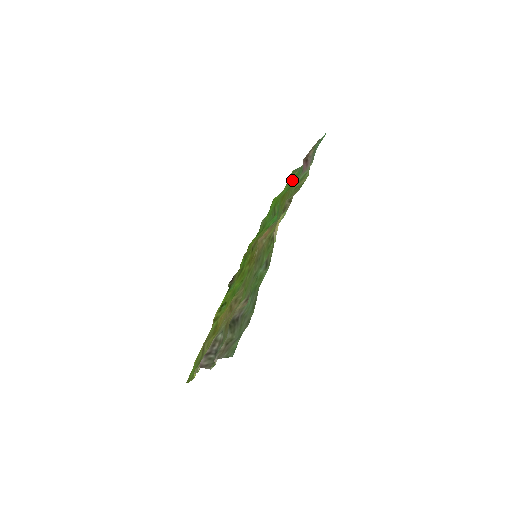
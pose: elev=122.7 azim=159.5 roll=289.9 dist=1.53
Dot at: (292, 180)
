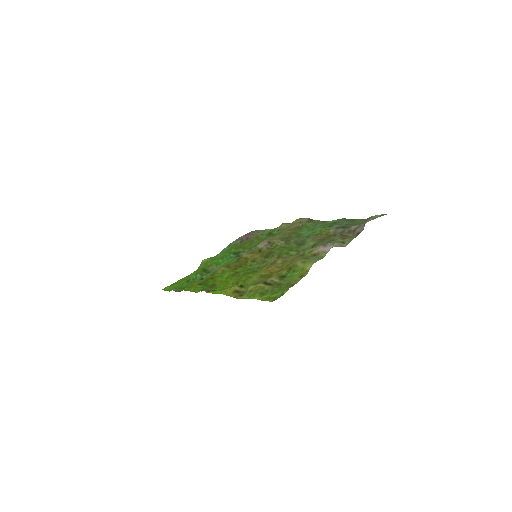
Dot at: (229, 249)
